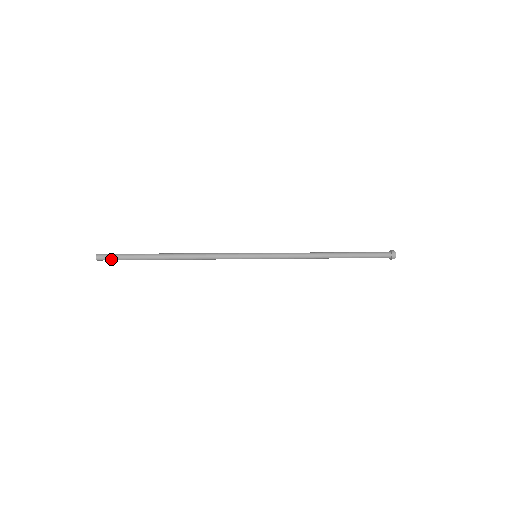
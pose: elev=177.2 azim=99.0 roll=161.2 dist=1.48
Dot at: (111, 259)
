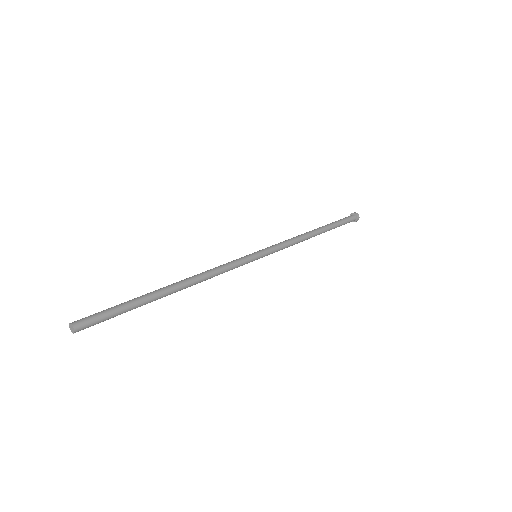
Dot at: (95, 324)
